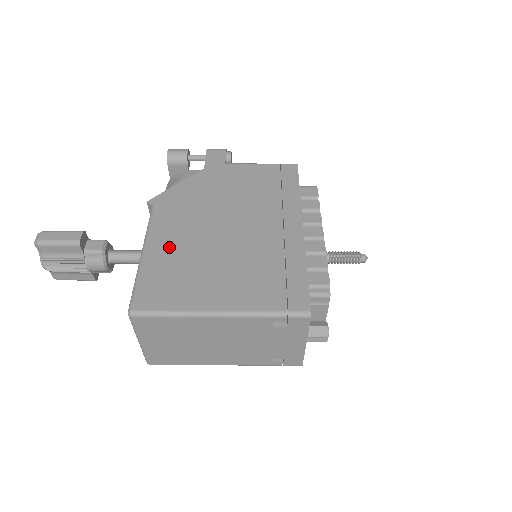
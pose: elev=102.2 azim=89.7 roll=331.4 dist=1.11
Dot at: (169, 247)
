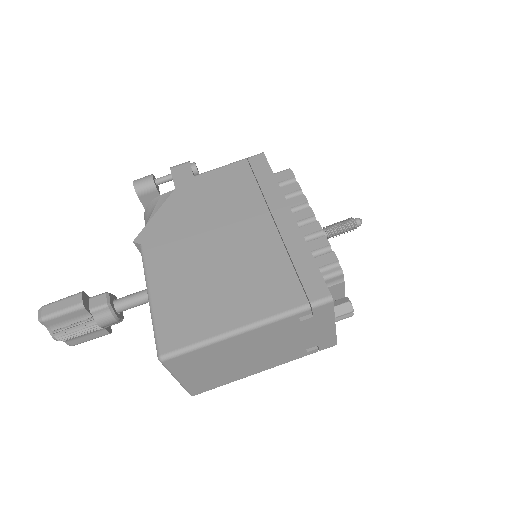
Dot at: (172, 280)
